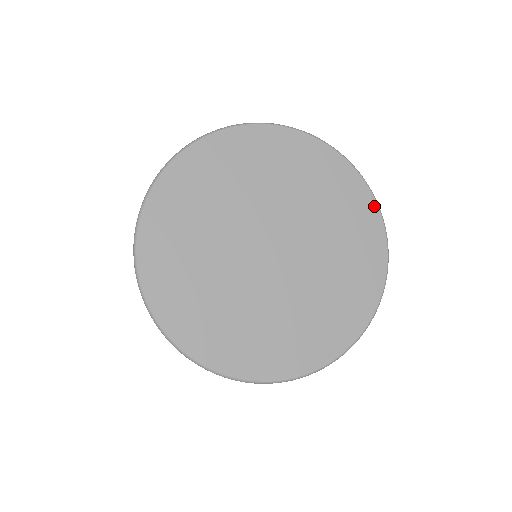
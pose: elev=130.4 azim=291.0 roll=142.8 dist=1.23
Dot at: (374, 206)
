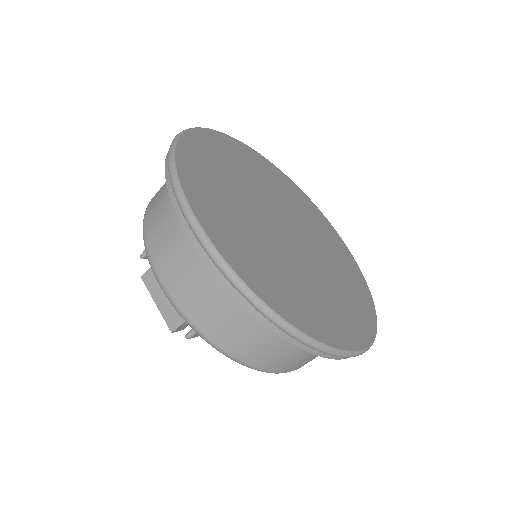
Dot at: (328, 222)
